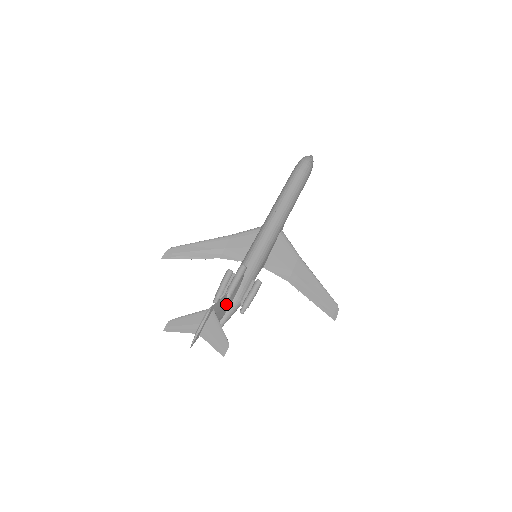
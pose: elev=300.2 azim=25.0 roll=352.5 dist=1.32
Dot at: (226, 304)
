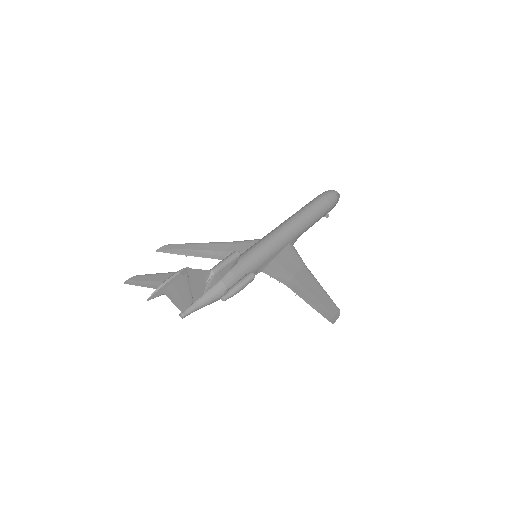
Dot at: (206, 283)
